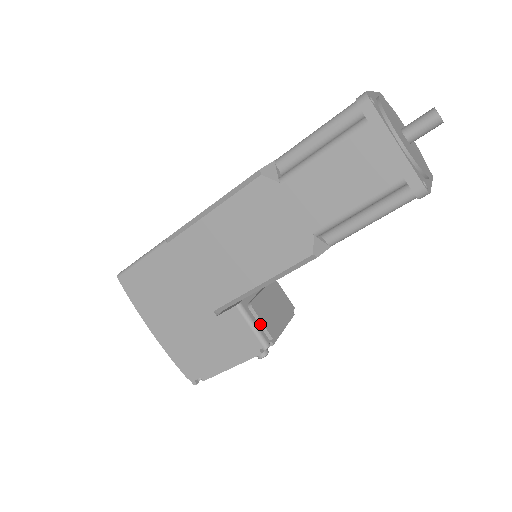
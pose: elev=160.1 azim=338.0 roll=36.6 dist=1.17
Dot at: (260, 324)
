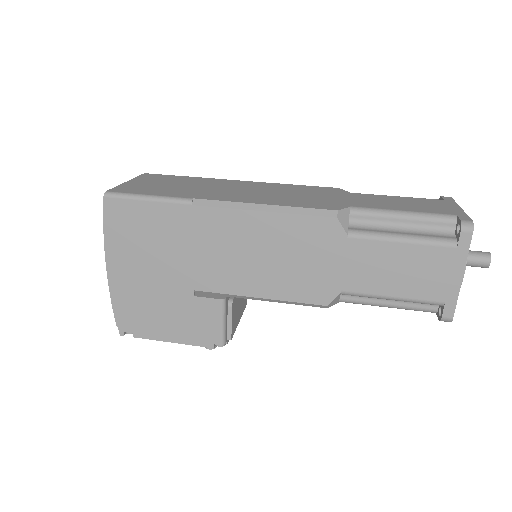
Dot at: (229, 323)
